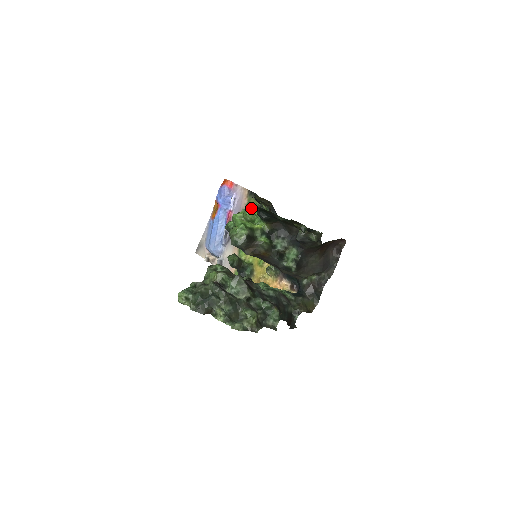
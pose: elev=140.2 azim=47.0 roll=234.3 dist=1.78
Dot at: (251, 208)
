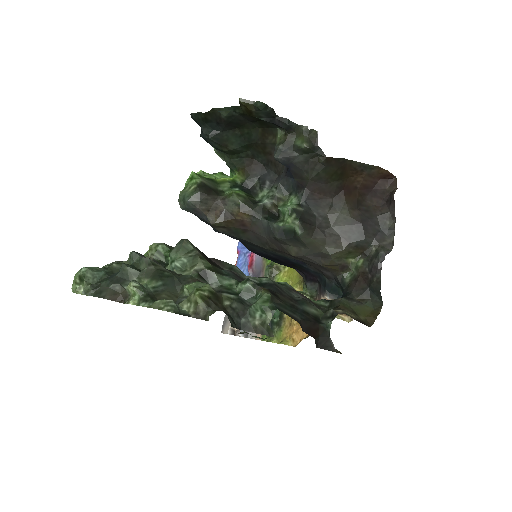
Dot at: occluded
